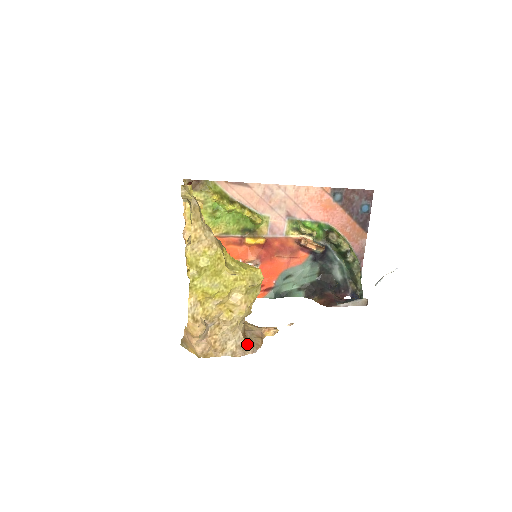
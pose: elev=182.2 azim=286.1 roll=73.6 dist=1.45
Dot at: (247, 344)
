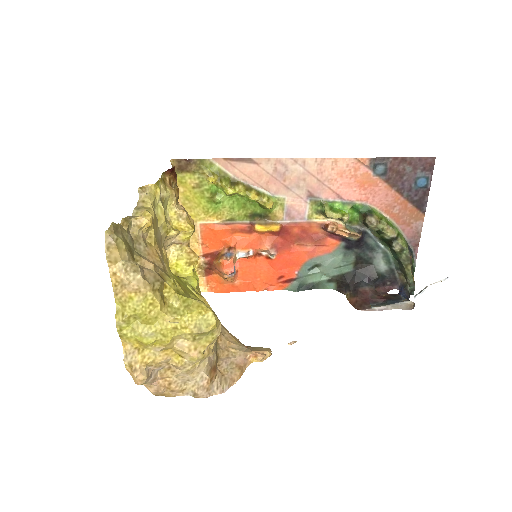
Dot at: (215, 382)
